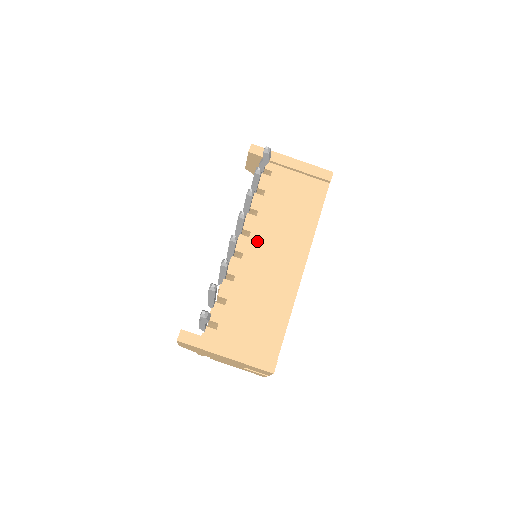
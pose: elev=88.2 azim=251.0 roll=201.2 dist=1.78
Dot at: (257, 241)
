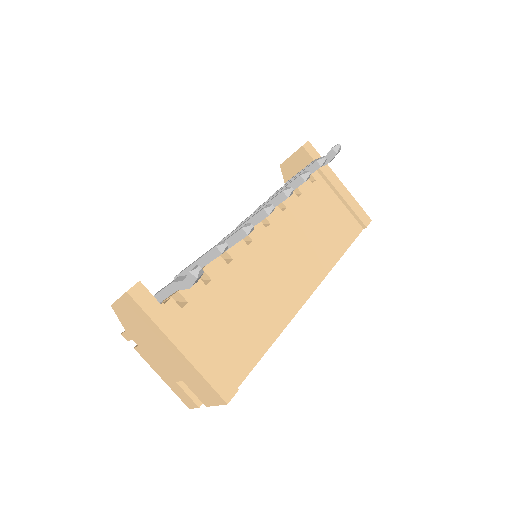
Dot at: (273, 237)
